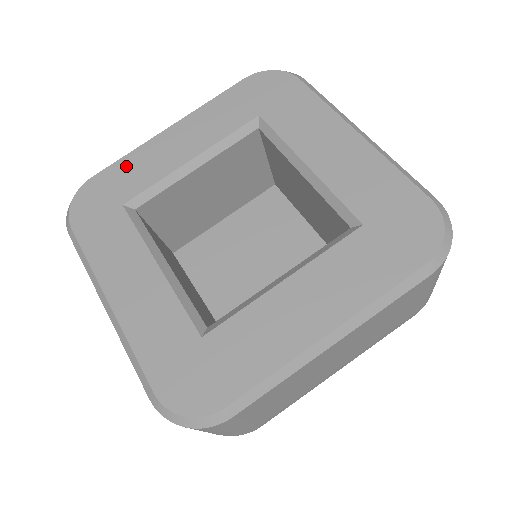
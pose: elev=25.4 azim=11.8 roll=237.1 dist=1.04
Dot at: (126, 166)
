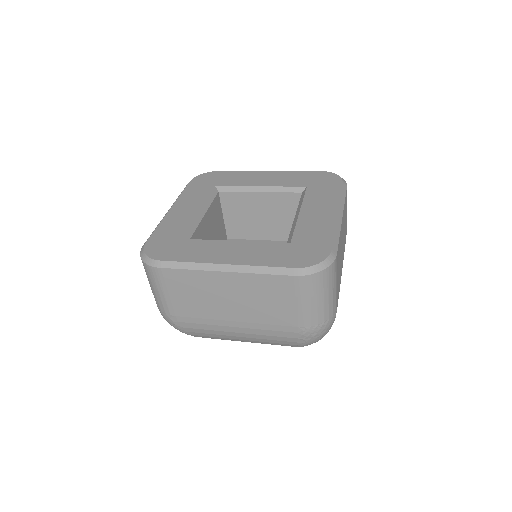
Dot at: (163, 229)
